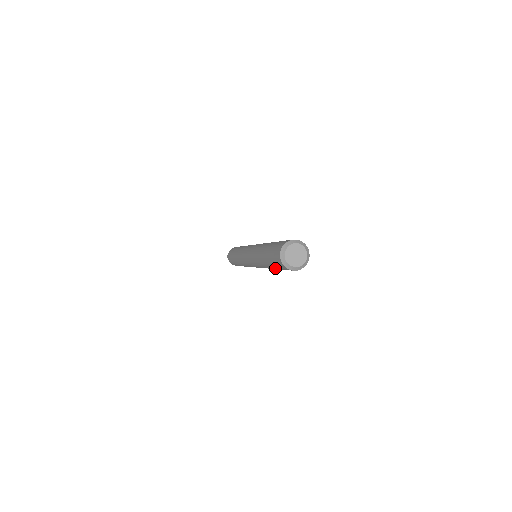
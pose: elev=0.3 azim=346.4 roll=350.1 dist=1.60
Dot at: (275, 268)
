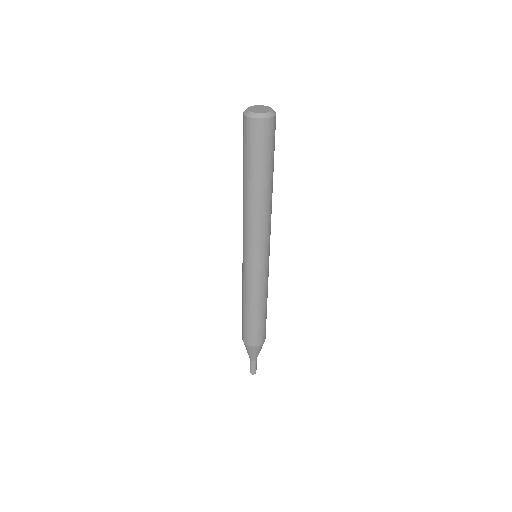
Dot at: (265, 168)
